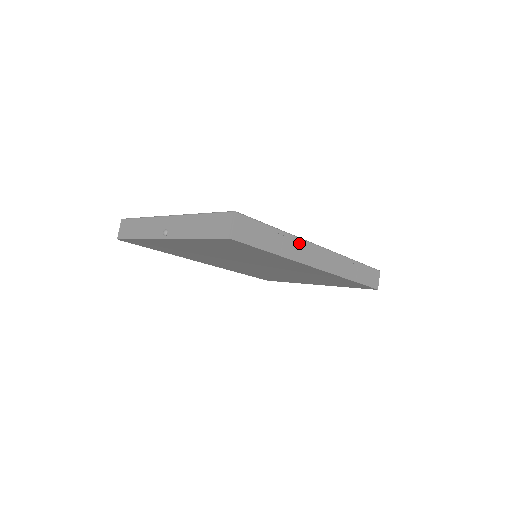
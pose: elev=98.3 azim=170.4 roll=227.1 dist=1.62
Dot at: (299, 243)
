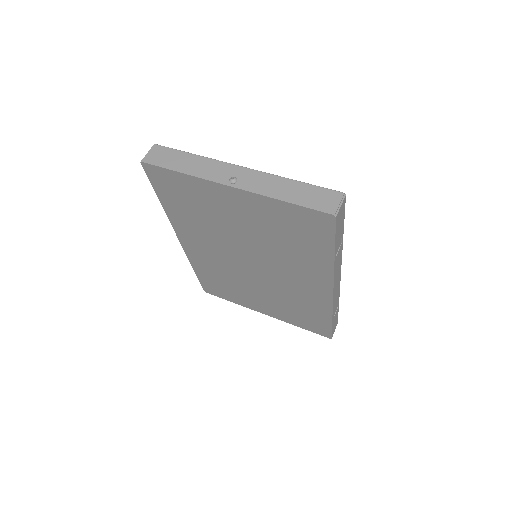
Dot at: (340, 258)
